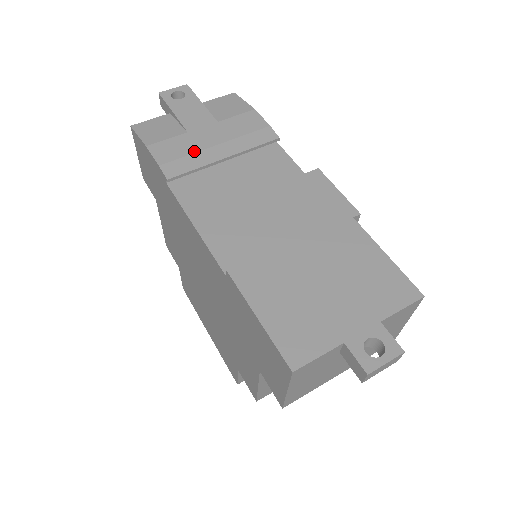
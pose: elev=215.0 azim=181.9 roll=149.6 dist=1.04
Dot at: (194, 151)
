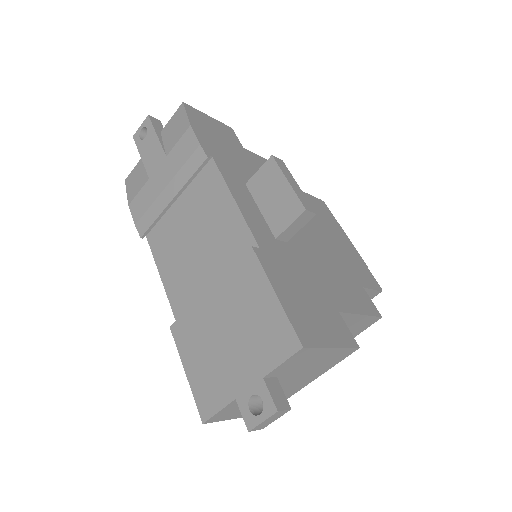
Dot at: (153, 201)
